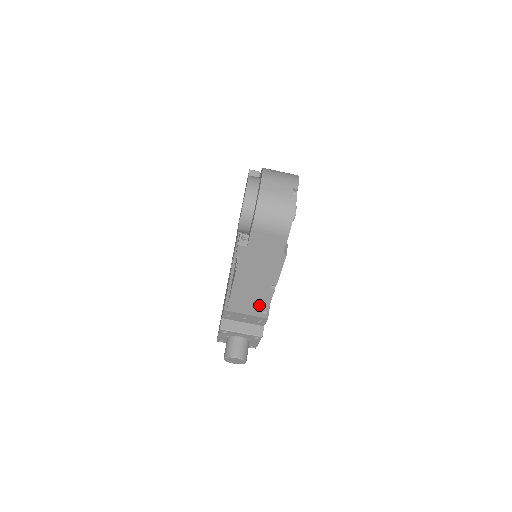
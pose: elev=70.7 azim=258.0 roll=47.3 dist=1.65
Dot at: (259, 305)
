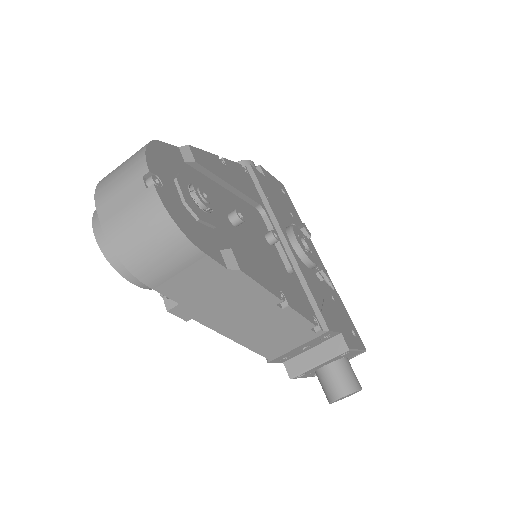
Dot at: (297, 330)
